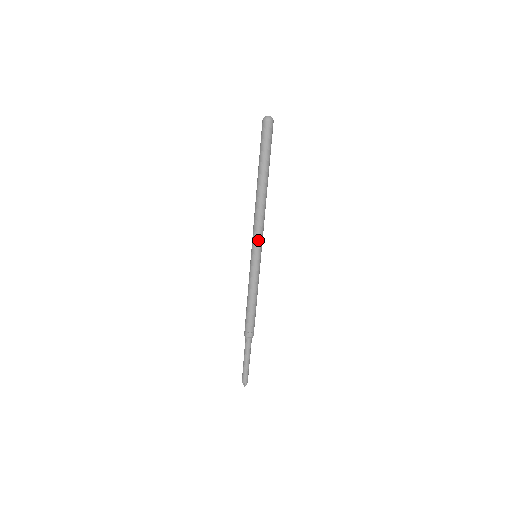
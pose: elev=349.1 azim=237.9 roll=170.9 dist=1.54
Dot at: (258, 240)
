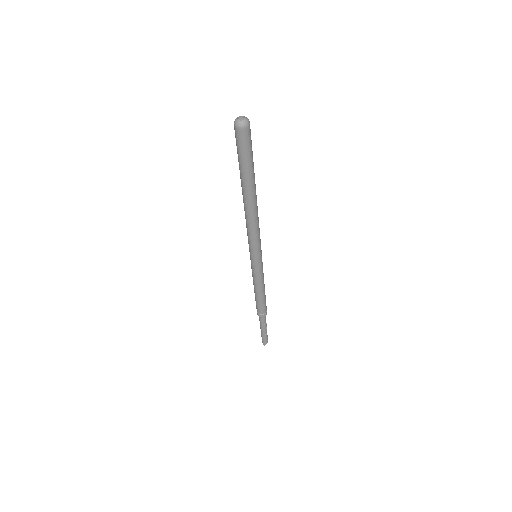
Dot at: (250, 245)
